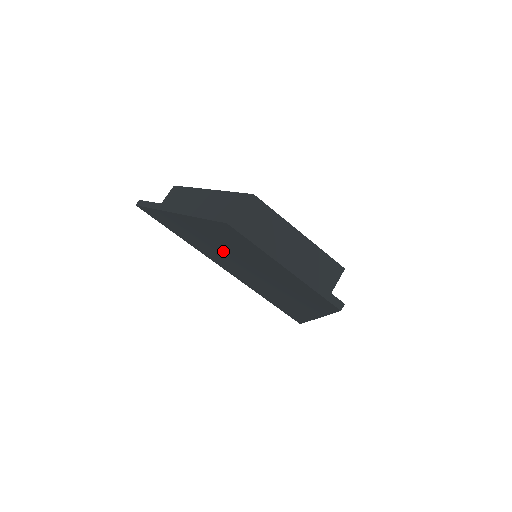
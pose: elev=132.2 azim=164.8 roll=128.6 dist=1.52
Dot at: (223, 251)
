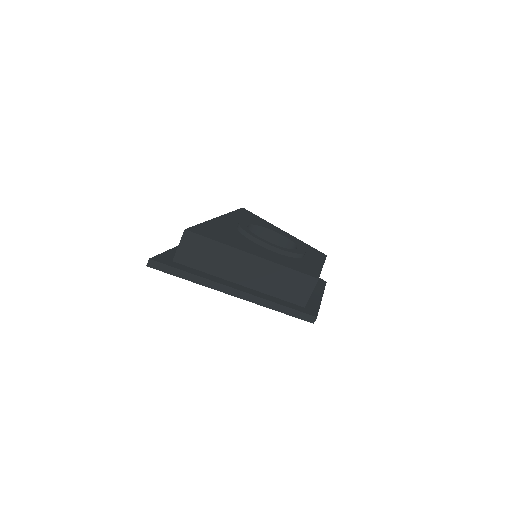
Dot at: occluded
